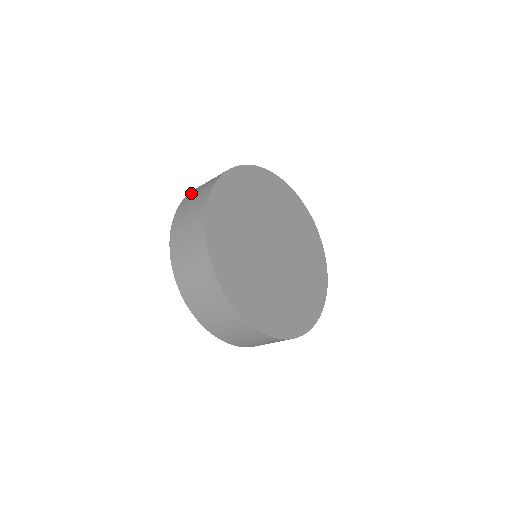
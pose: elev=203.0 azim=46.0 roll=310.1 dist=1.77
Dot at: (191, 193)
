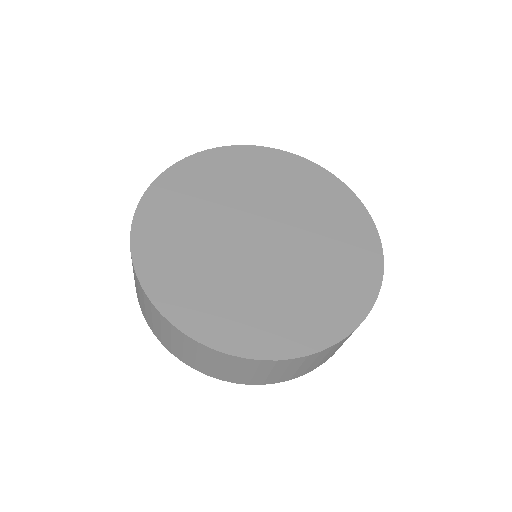
Dot at: occluded
